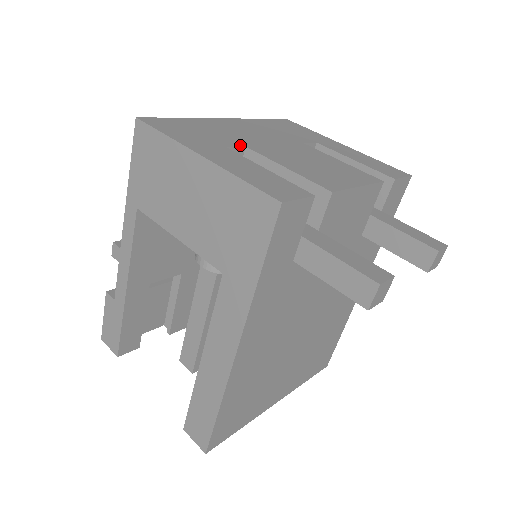
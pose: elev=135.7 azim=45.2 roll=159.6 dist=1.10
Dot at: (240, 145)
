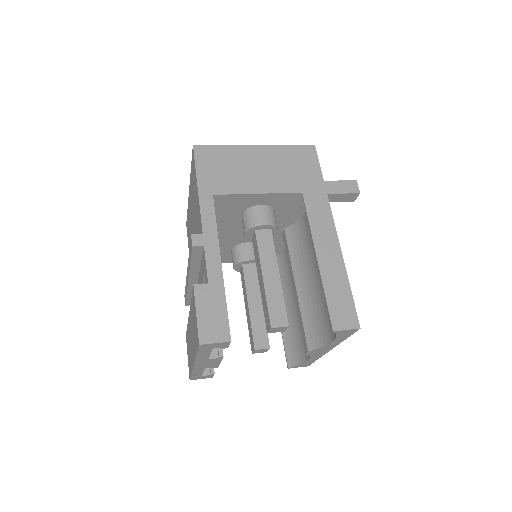
Dot at: occluded
